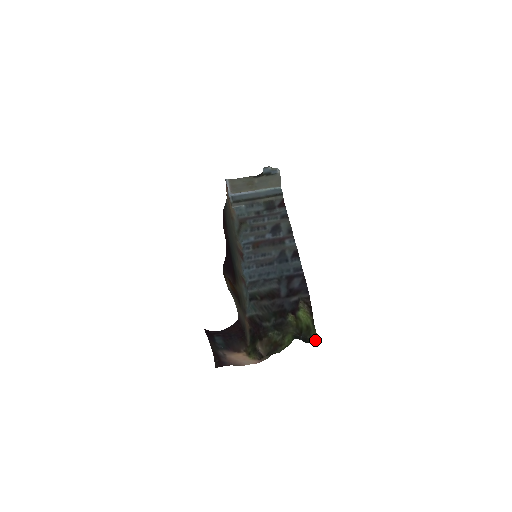
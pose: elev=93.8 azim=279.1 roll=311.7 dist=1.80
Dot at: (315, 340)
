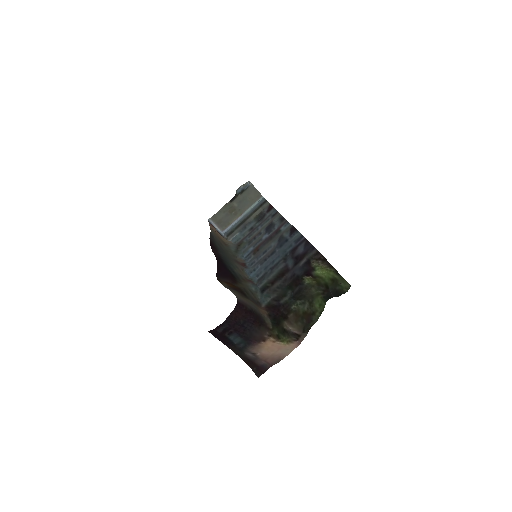
Dot at: (347, 287)
